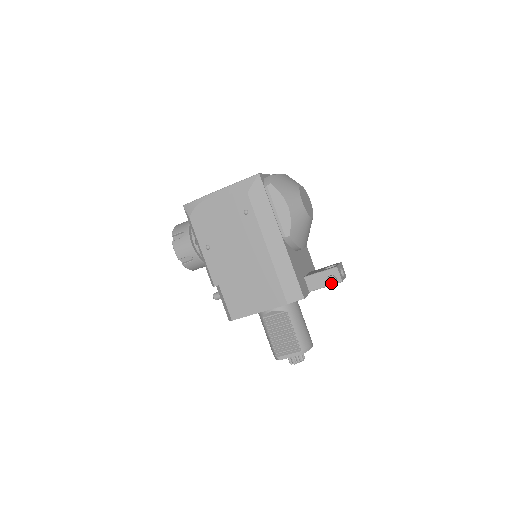
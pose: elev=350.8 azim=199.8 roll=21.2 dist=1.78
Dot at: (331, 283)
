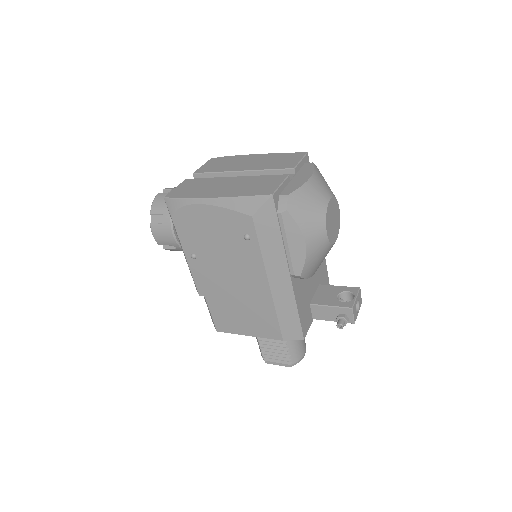
Dot at: (340, 328)
